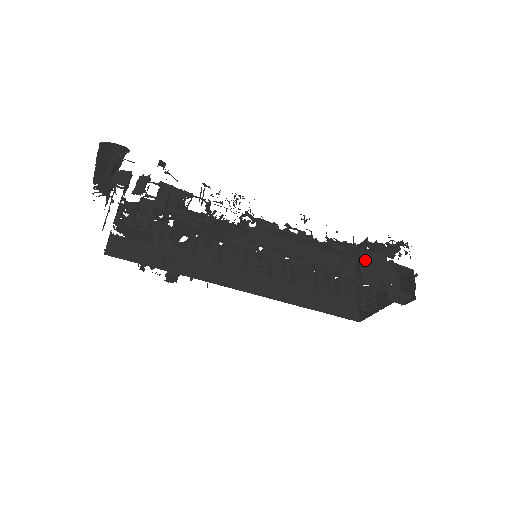
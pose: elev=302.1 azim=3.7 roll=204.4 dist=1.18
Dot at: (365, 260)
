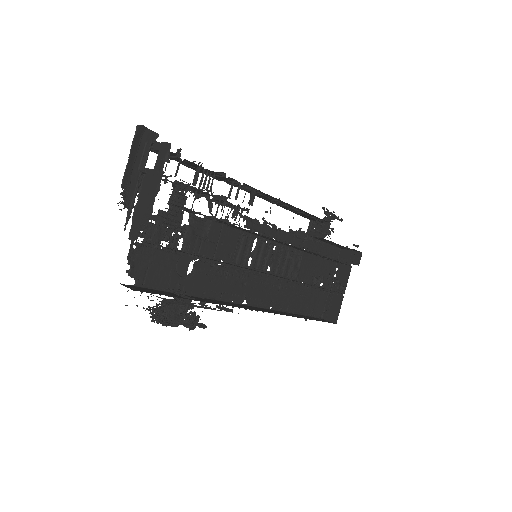
Dot at: (321, 233)
